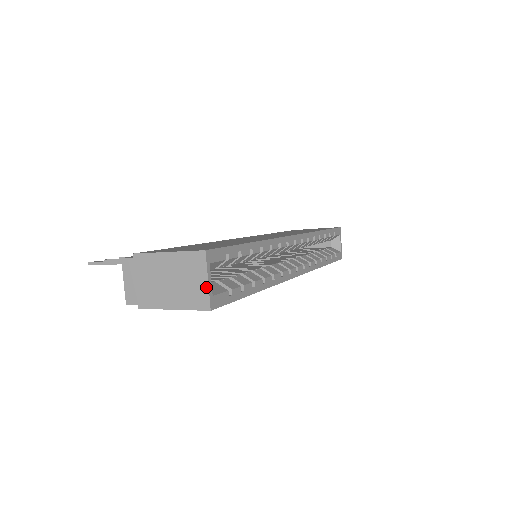
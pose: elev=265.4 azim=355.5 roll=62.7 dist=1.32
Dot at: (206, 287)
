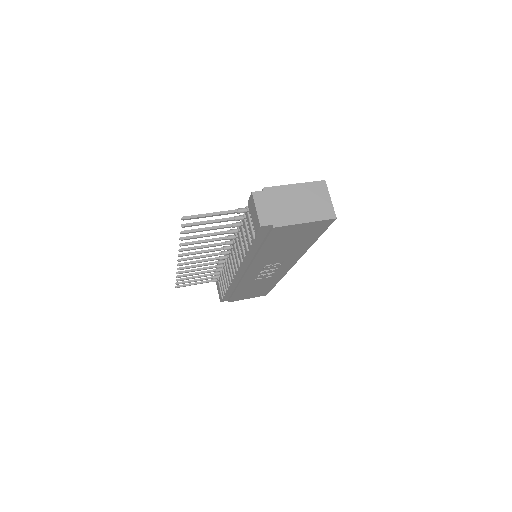
Dot at: (330, 203)
